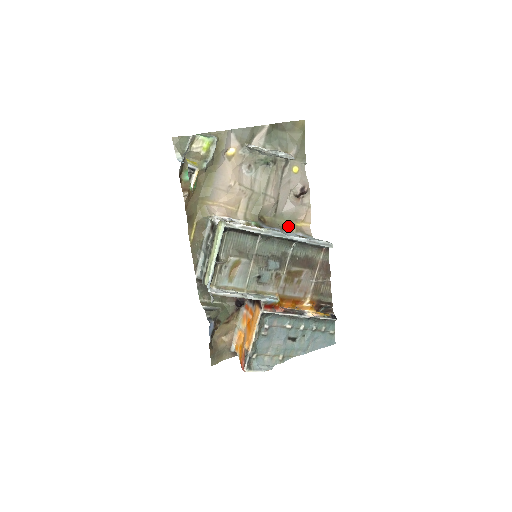
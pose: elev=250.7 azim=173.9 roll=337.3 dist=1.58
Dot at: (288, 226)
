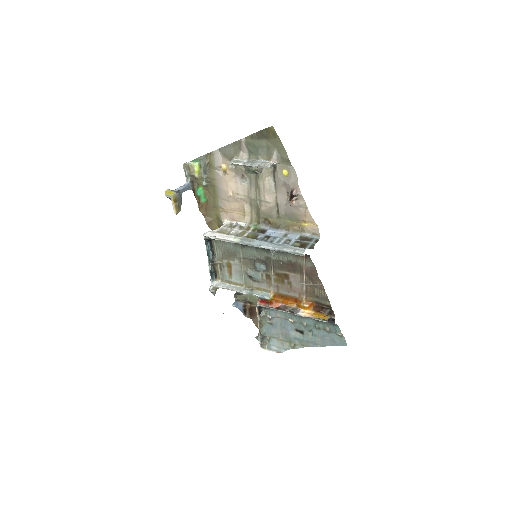
Dot at: (293, 226)
